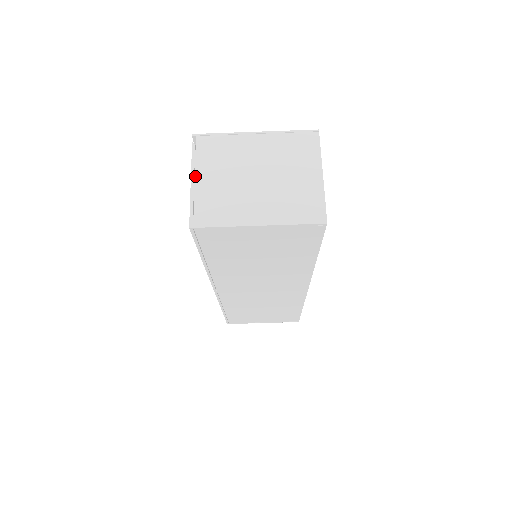
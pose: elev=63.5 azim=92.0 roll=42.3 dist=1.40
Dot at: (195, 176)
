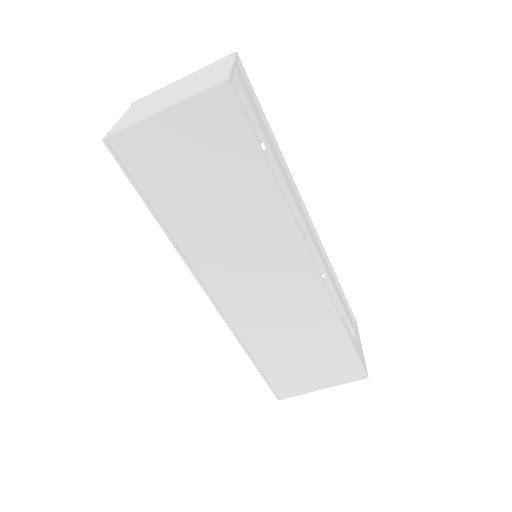
Dot at: (122, 117)
